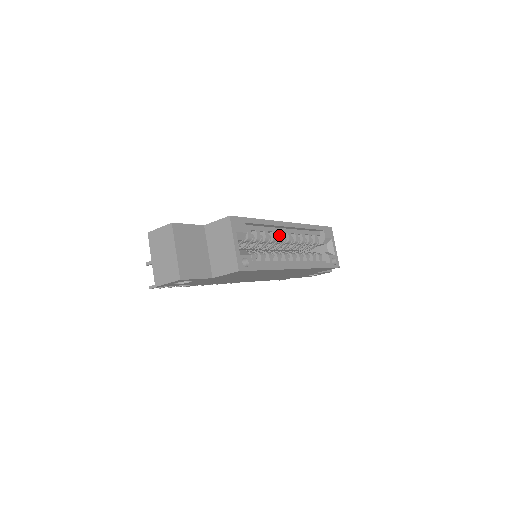
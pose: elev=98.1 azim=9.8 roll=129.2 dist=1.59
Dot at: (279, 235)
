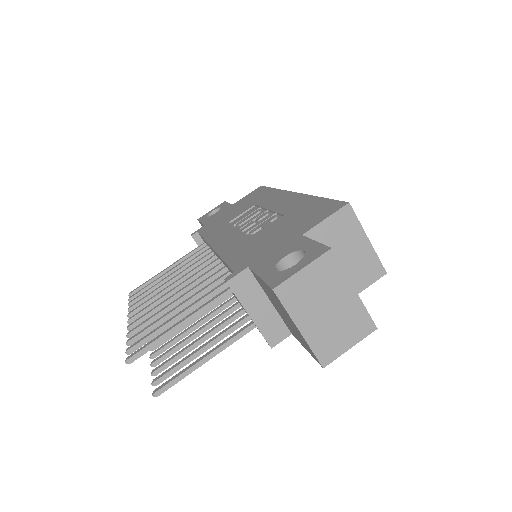
Dot at: occluded
